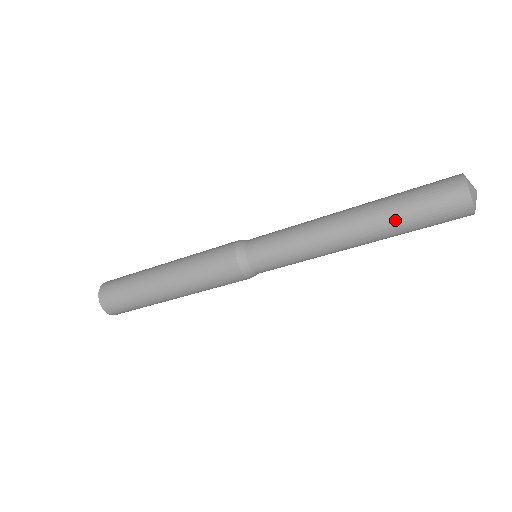
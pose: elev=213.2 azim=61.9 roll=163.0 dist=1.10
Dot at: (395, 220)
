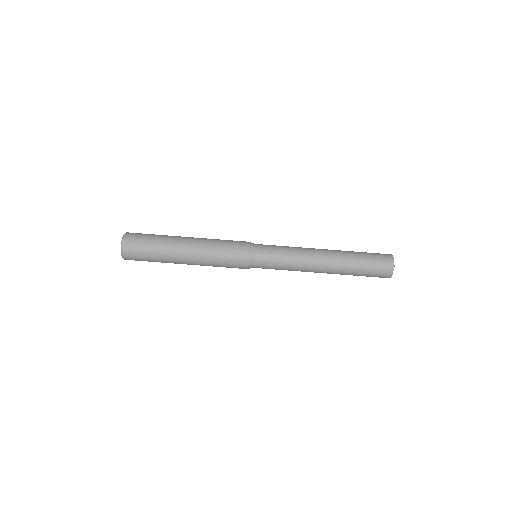
Dot at: (353, 261)
